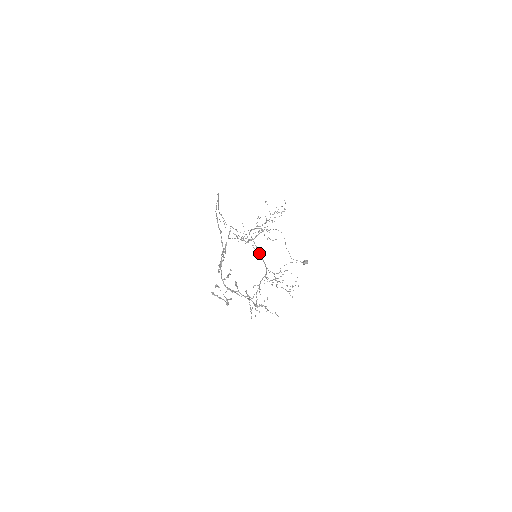
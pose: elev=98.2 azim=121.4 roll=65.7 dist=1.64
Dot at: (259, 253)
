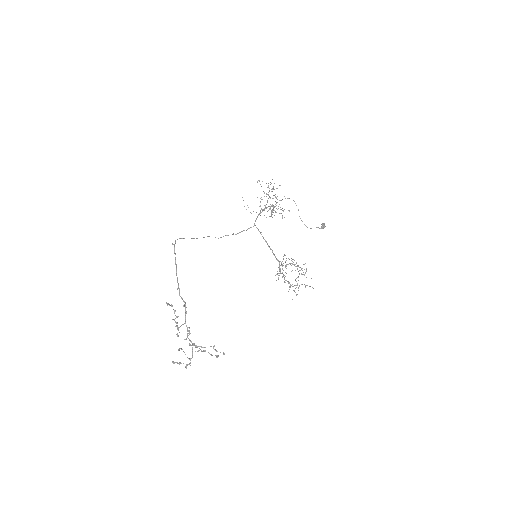
Dot at: occluded
